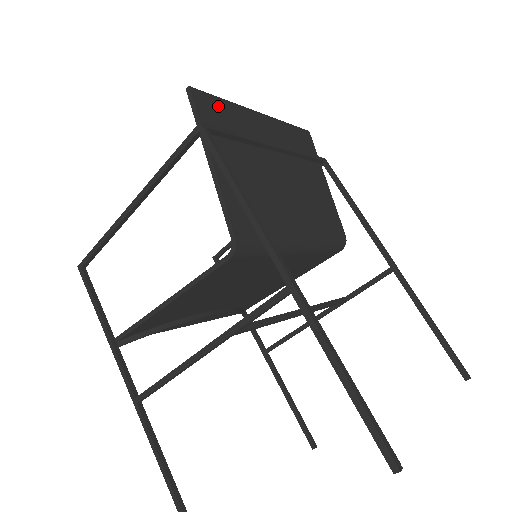
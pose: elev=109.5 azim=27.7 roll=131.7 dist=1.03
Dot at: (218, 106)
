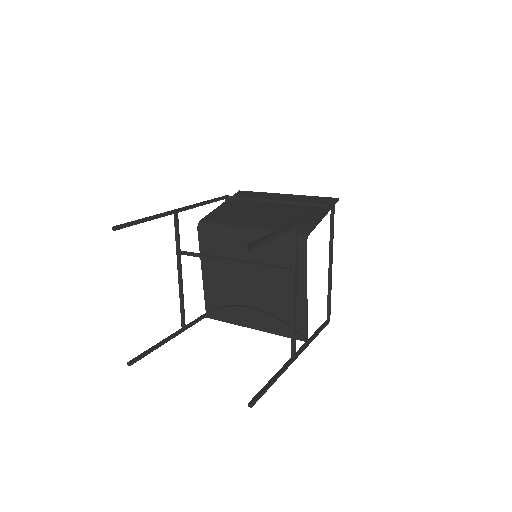
Dot at: (251, 194)
